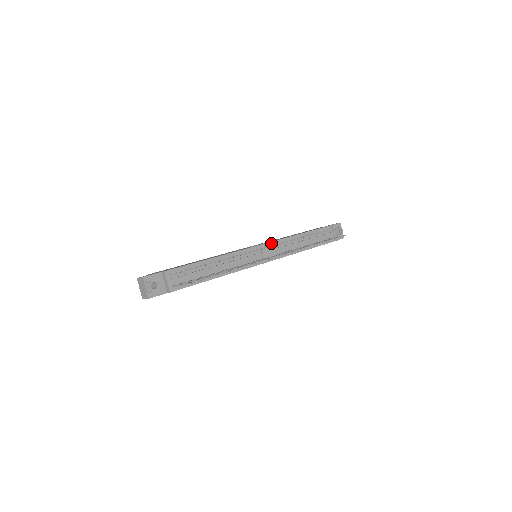
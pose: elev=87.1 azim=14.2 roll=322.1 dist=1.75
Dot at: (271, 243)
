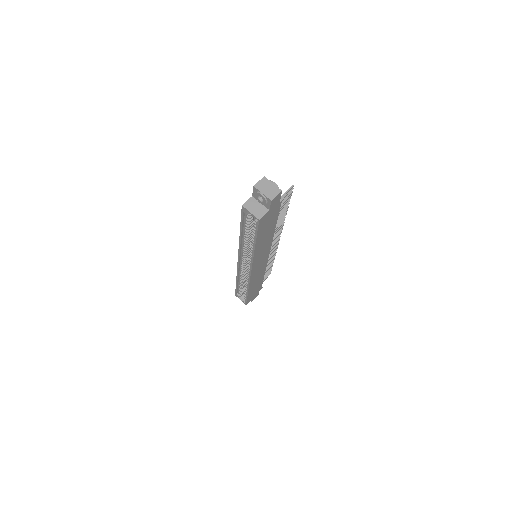
Dot at: occluded
